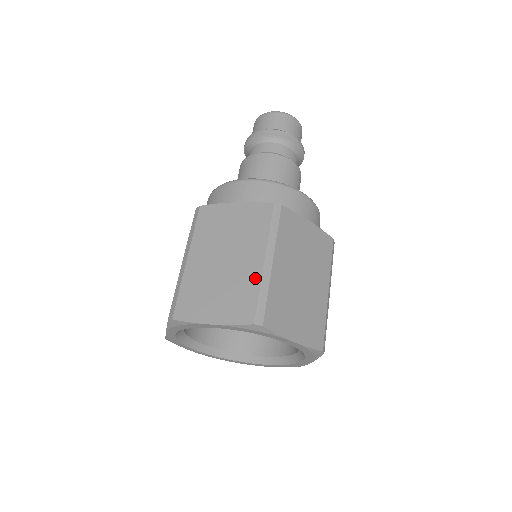
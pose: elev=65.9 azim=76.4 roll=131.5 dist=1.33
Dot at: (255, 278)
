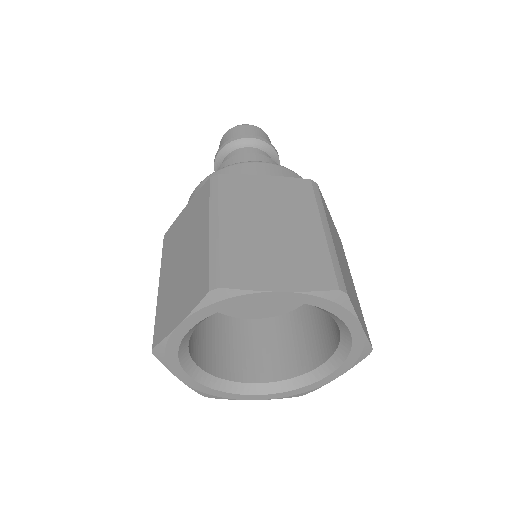
Dot at: (320, 244)
